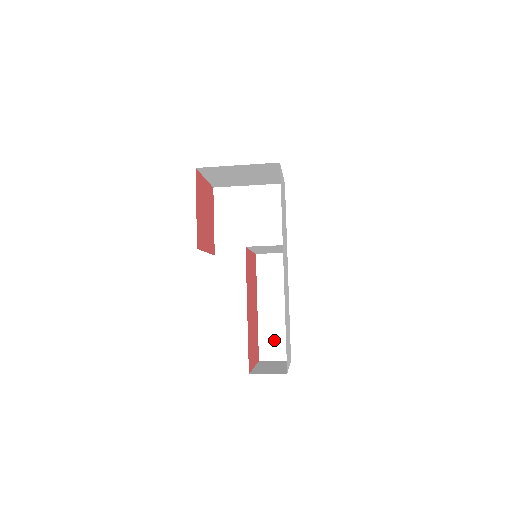
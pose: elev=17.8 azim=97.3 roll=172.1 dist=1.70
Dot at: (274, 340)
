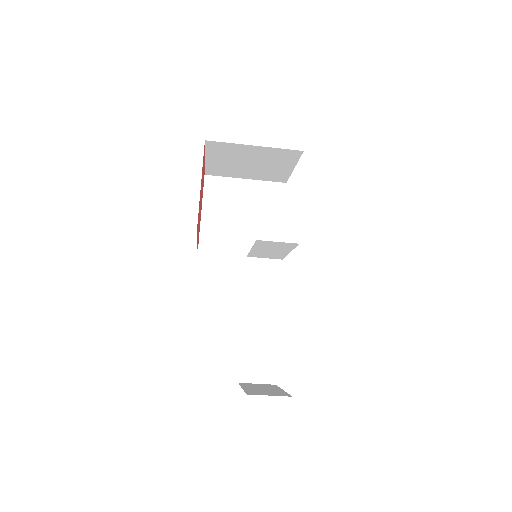
Dot at: (258, 359)
